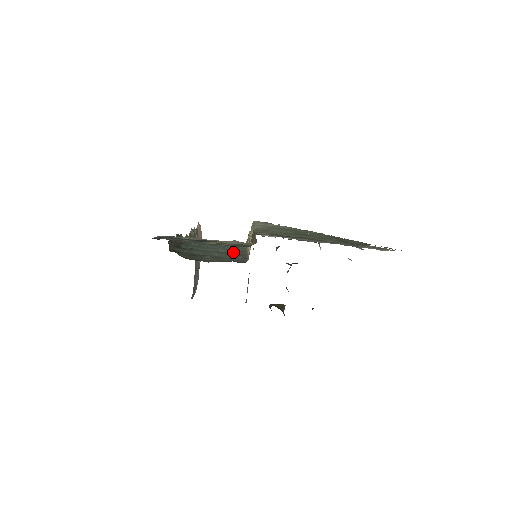
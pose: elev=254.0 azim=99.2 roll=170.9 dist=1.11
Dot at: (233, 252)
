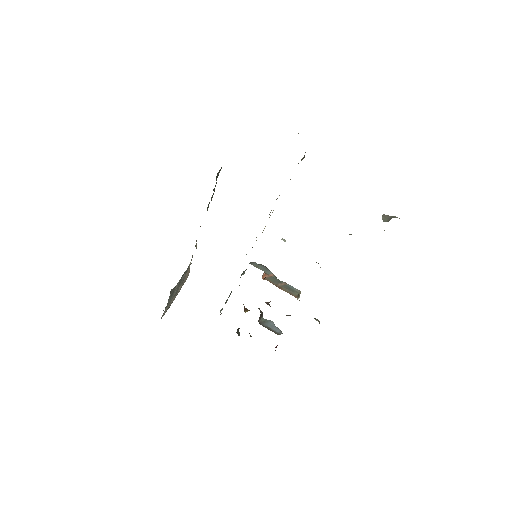
Dot at: occluded
